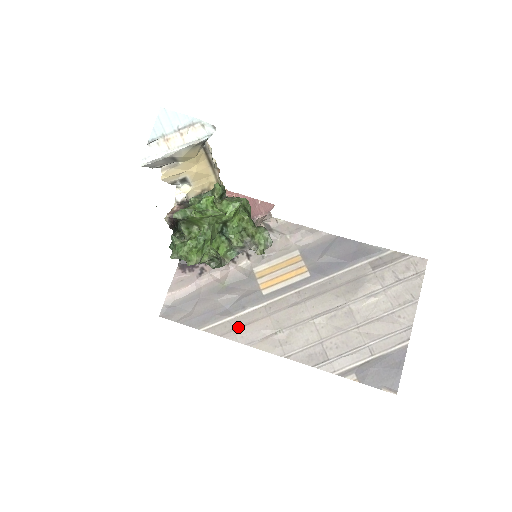
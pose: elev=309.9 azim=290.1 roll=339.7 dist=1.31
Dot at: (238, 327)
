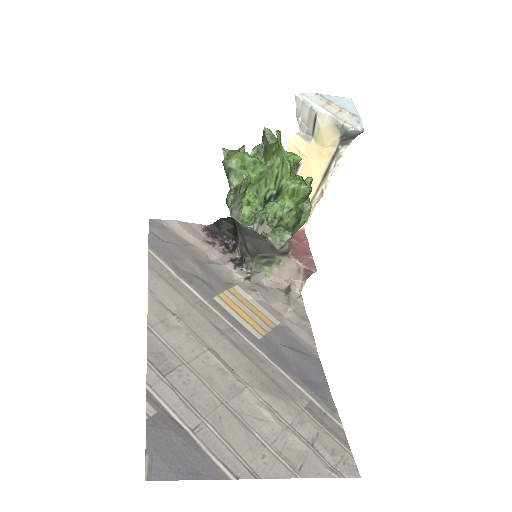
Dot at: (166, 279)
